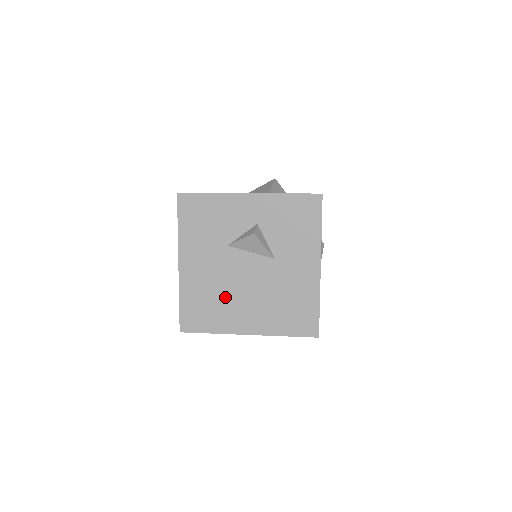
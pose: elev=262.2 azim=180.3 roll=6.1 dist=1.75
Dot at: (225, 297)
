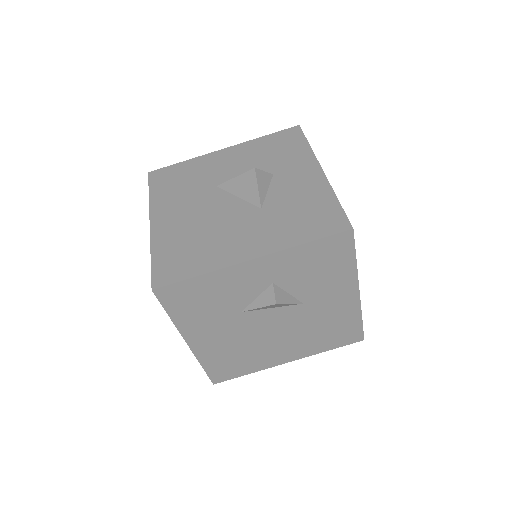
Dot at: (254, 348)
